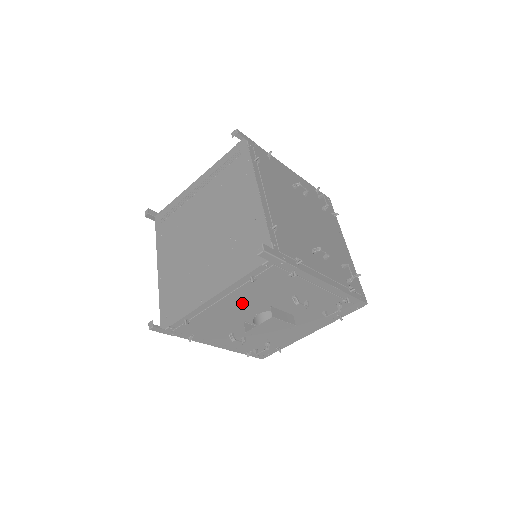
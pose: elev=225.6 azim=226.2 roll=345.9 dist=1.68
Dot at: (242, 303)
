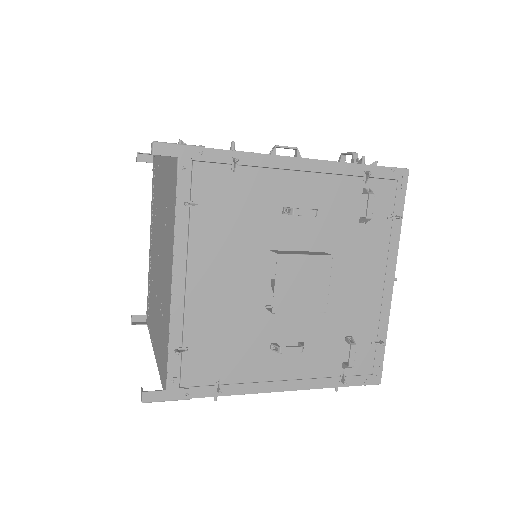
Dot at: (225, 267)
